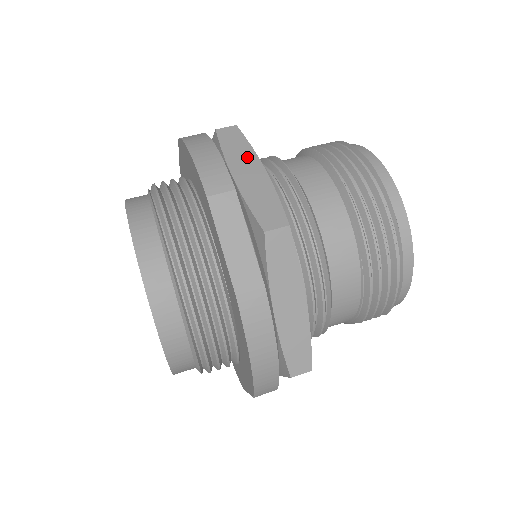
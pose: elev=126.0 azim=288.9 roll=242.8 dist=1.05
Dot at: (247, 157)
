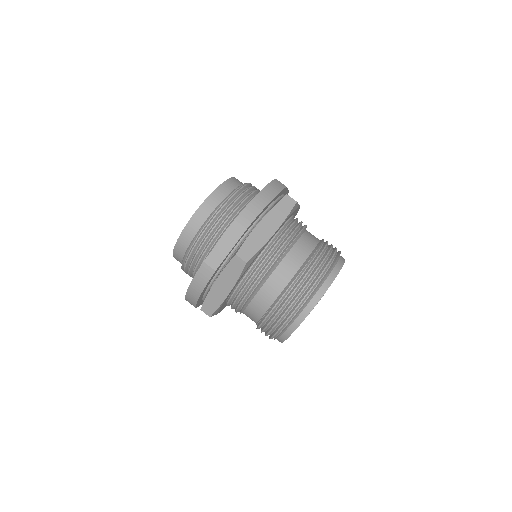
Dot at: (277, 220)
